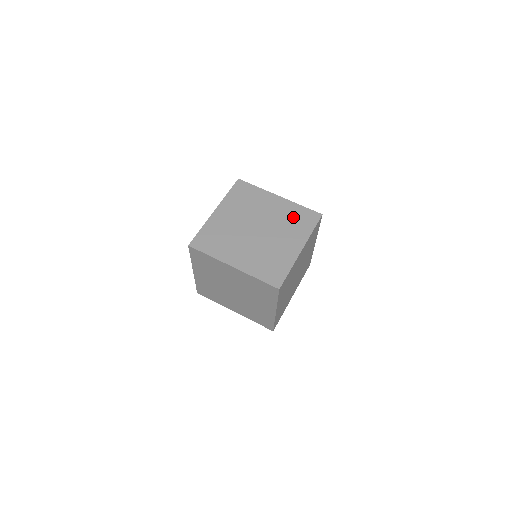
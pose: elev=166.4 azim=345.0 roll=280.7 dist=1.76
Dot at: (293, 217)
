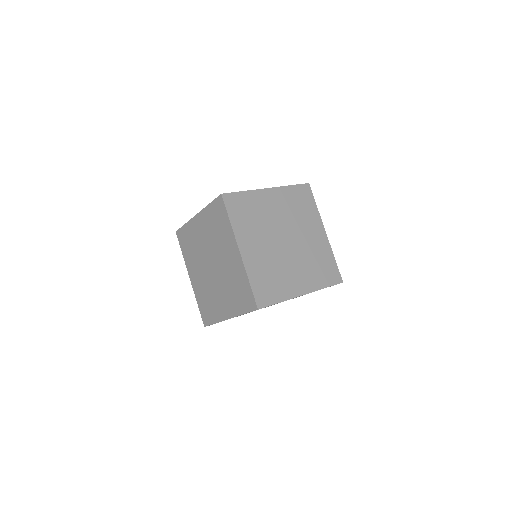
Dot at: (296, 204)
